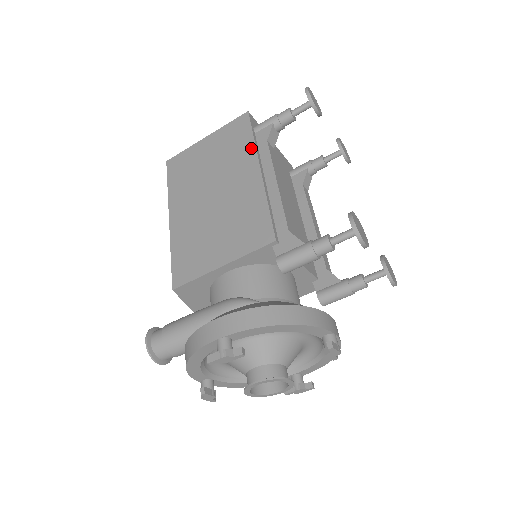
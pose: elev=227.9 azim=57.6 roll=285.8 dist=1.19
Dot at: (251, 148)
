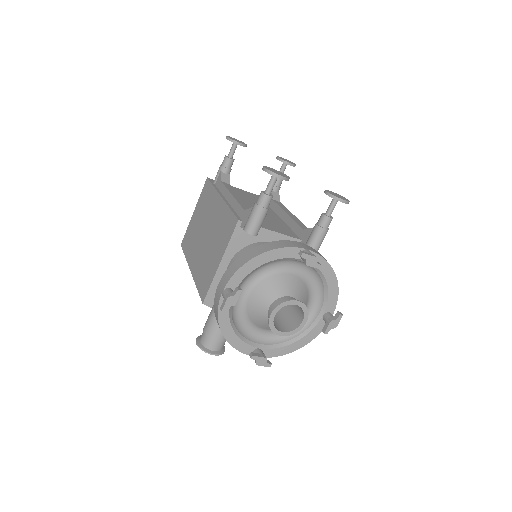
Dot at: (214, 192)
